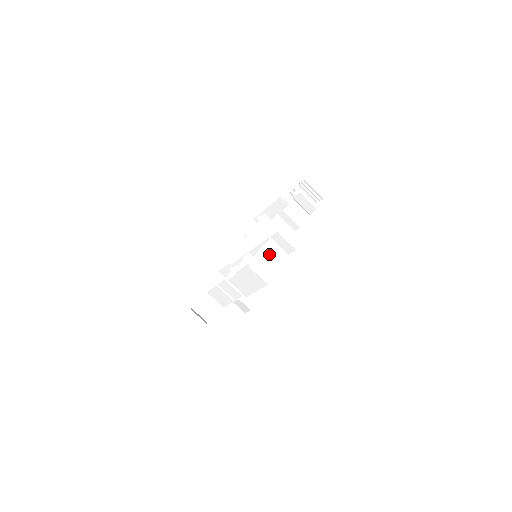
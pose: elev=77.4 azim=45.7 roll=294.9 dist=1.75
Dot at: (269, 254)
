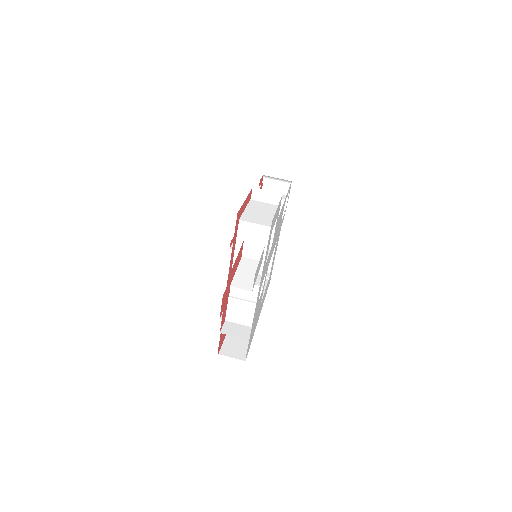
Dot at: (257, 209)
